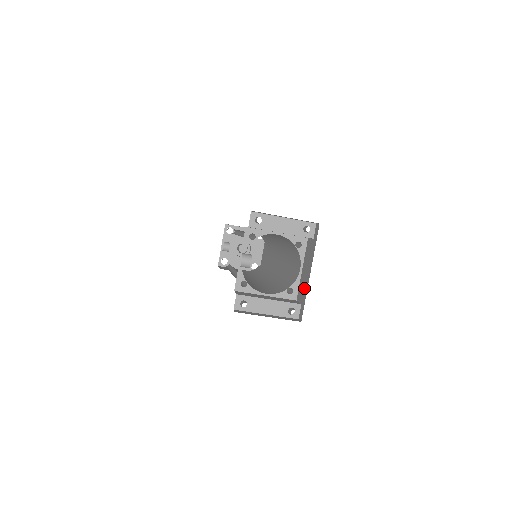
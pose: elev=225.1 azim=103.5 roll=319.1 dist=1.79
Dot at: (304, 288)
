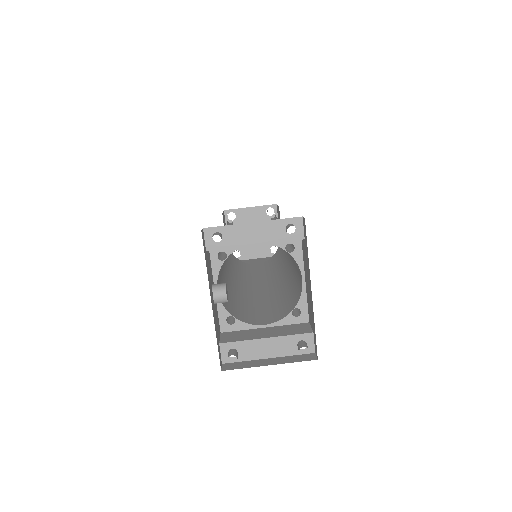
Dot at: (311, 310)
